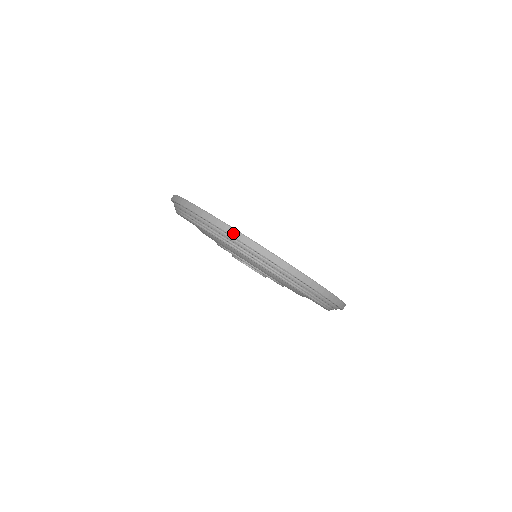
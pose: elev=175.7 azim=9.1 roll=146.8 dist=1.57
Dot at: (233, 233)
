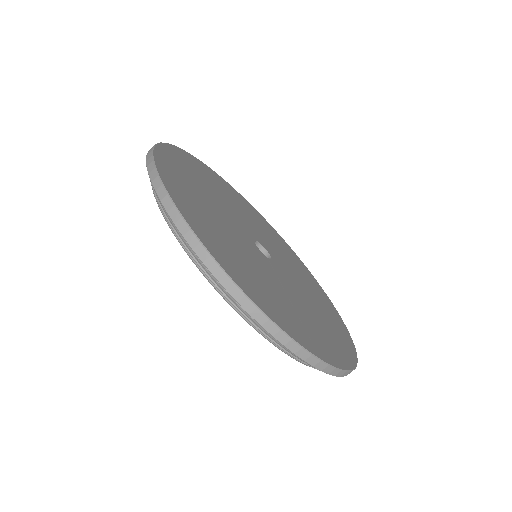
Dot at: (264, 323)
